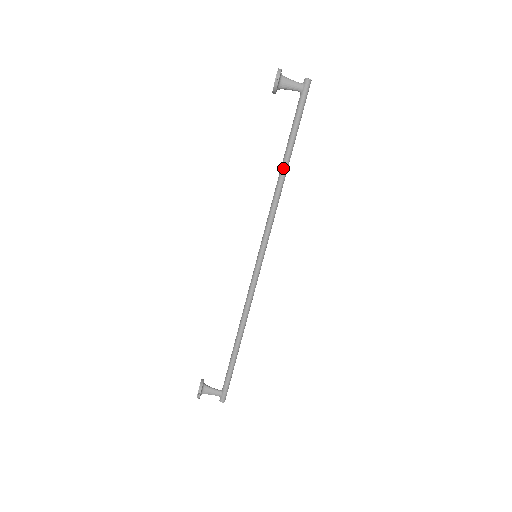
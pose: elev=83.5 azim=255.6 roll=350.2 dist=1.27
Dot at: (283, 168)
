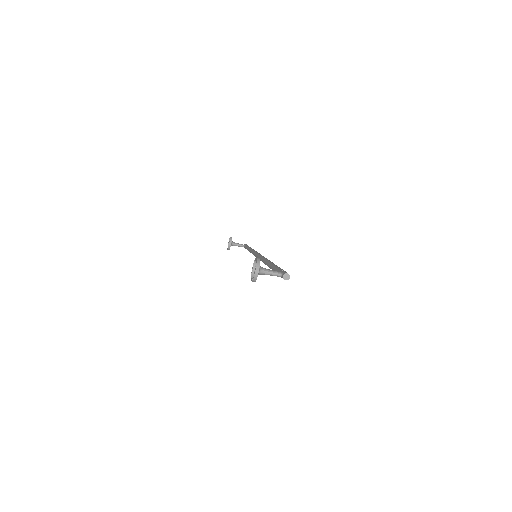
Dot at: occluded
